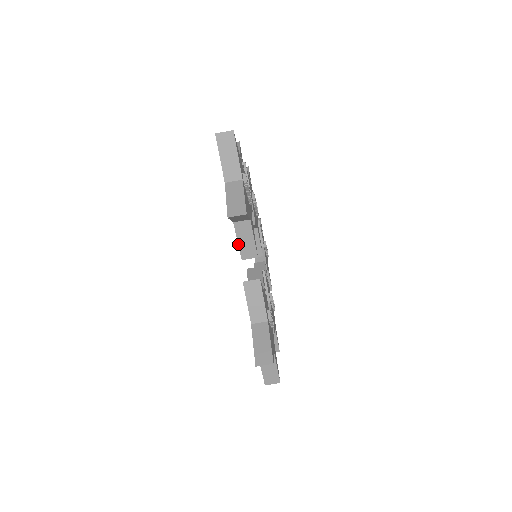
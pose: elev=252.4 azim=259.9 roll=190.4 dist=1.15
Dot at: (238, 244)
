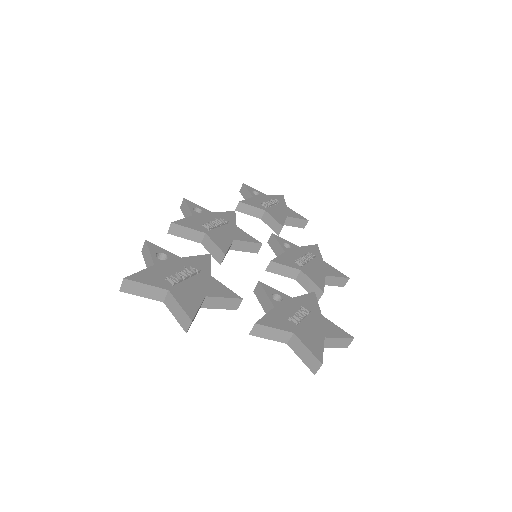
Dot at: occluded
